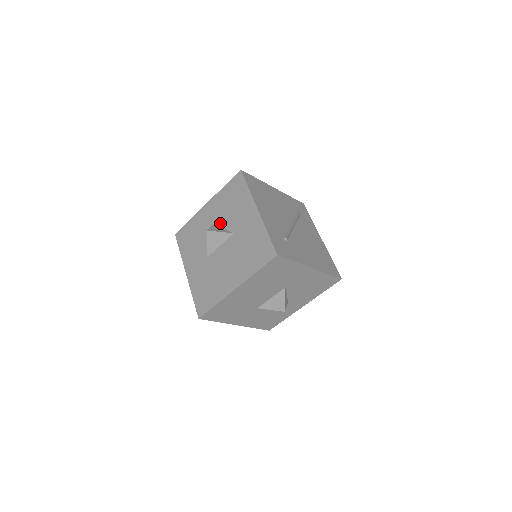
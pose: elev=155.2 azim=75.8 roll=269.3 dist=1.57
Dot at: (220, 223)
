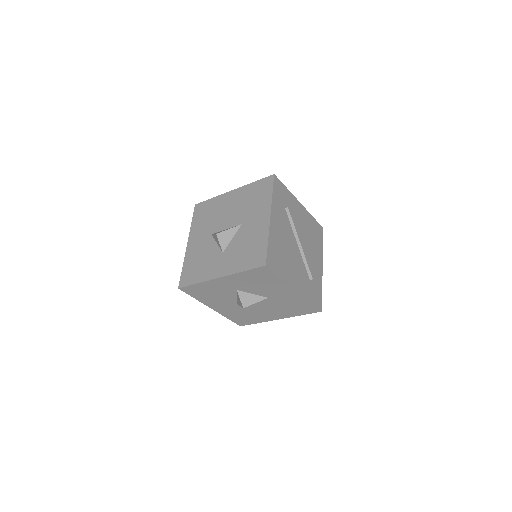
Dot at: (247, 291)
